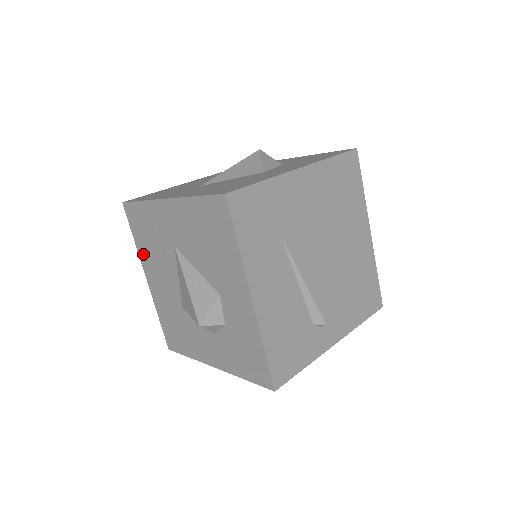
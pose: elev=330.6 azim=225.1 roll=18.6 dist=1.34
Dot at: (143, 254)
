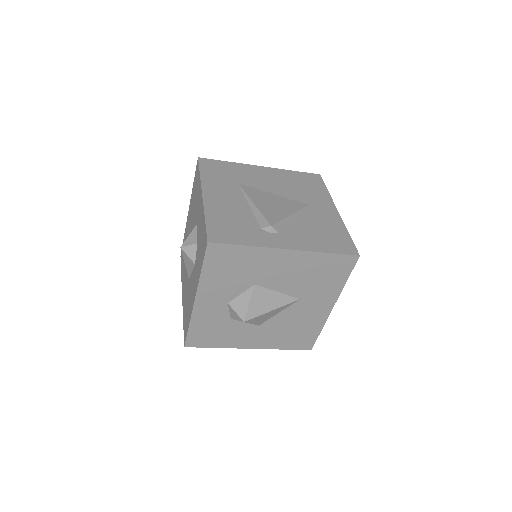
Dot at: (182, 277)
